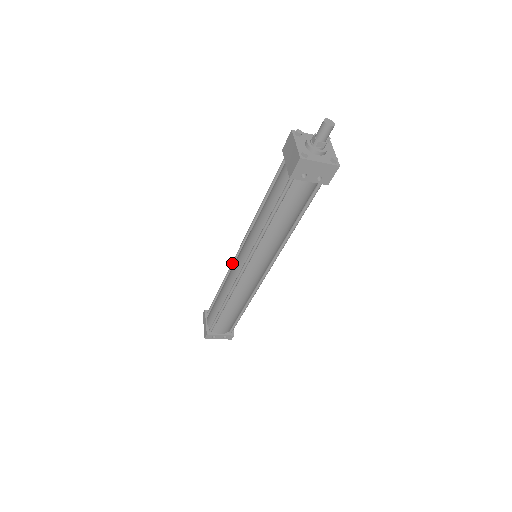
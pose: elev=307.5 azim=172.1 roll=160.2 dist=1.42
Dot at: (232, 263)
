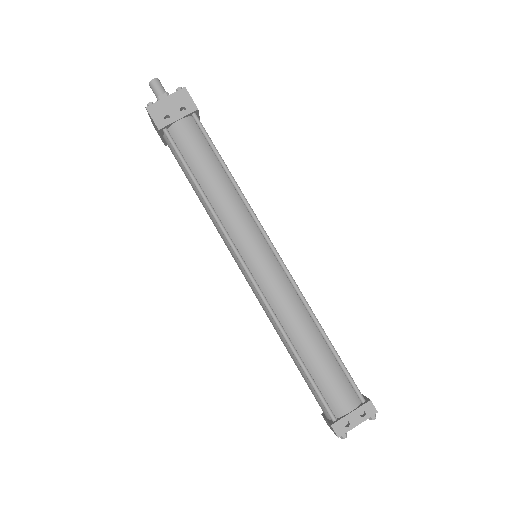
Dot at: occluded
